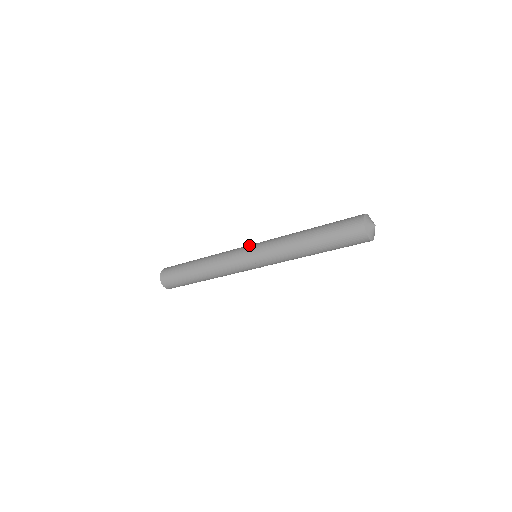
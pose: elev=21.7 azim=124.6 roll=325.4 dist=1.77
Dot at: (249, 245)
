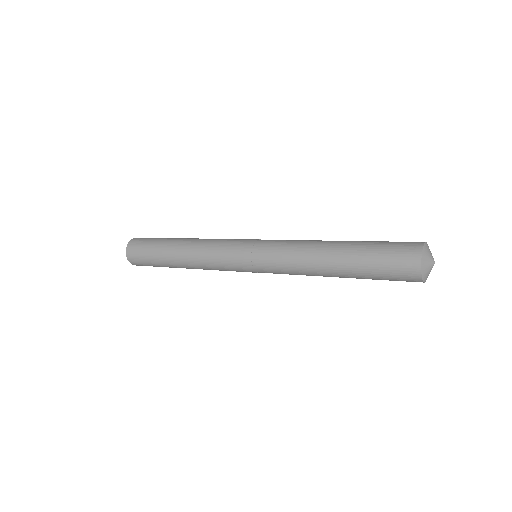
Dot at: (252, 239)
